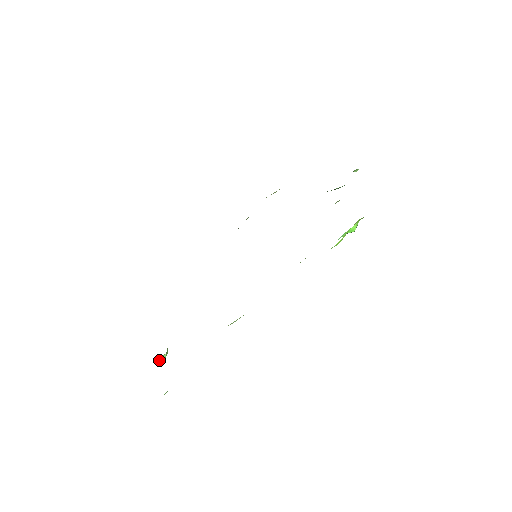
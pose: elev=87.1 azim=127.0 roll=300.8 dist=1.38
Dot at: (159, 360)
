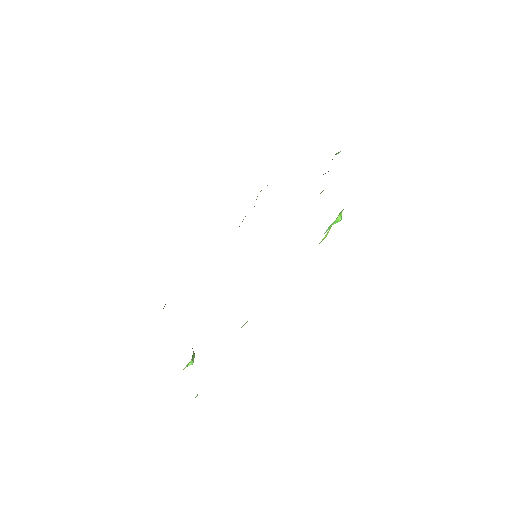
Dot at: (188, 365)
